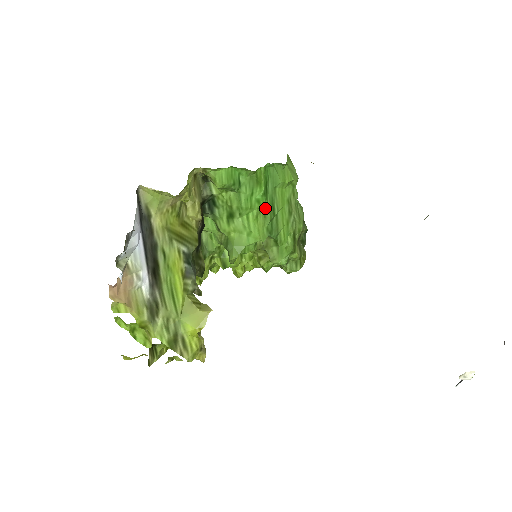
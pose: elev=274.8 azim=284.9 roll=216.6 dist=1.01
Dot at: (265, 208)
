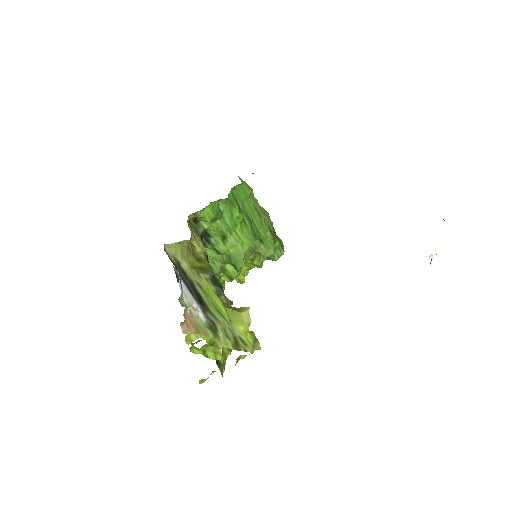
Dot at: (244, 220)
